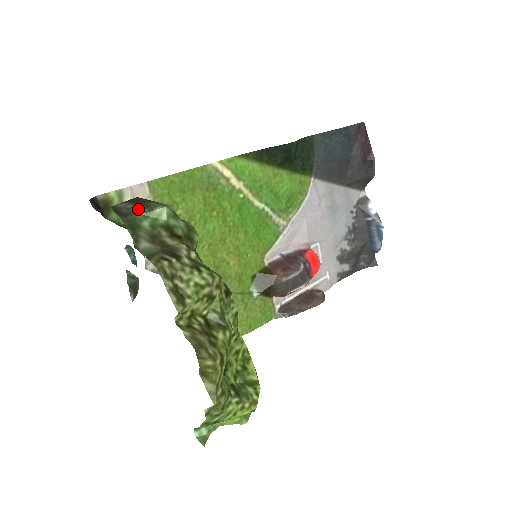
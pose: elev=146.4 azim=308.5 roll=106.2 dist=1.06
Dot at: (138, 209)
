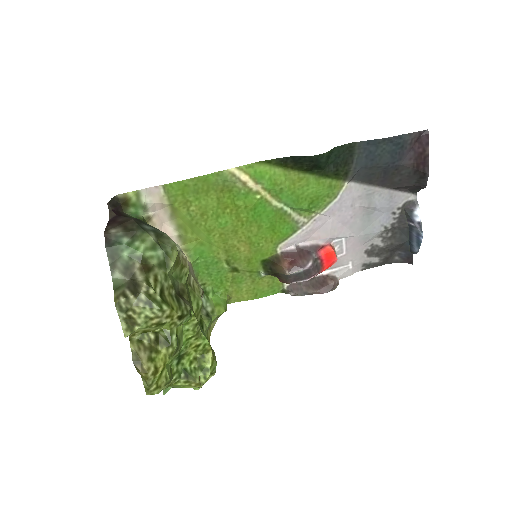
Dot at: (124, 238)
